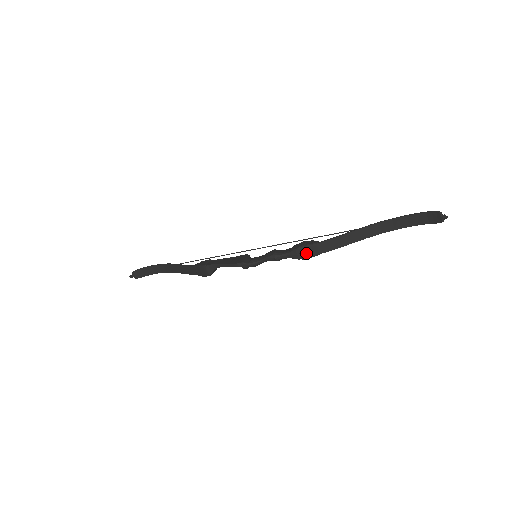
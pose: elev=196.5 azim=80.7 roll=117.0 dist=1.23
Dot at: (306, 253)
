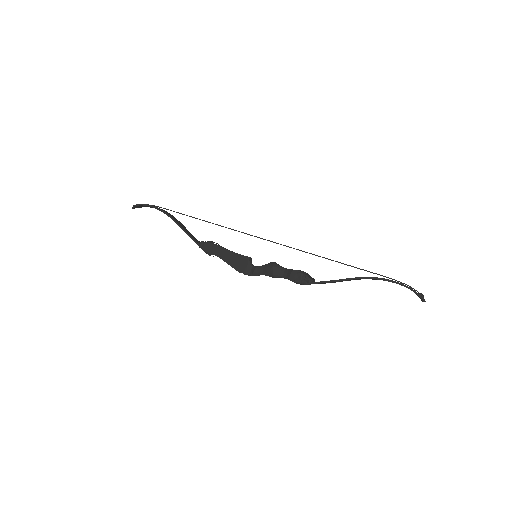
Dot at: occluded
